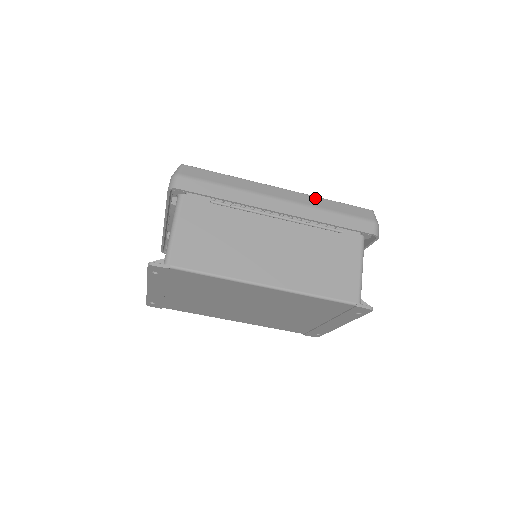
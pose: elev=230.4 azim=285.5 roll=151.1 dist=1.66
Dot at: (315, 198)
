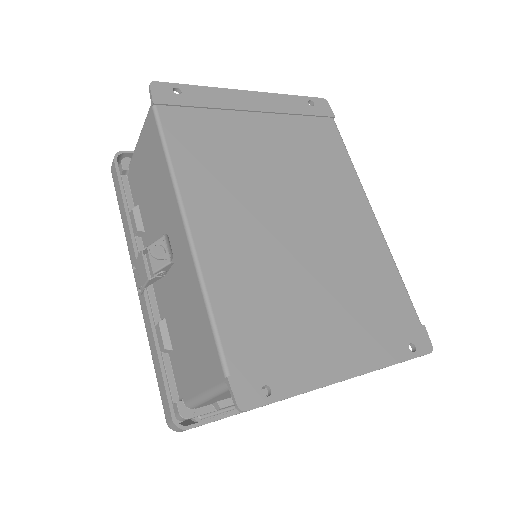
Dot at: occluded
